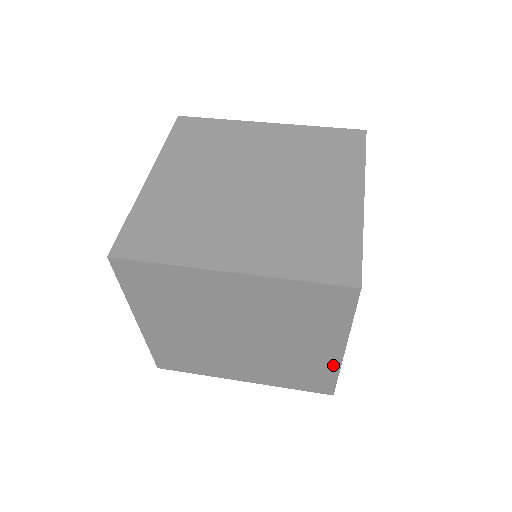
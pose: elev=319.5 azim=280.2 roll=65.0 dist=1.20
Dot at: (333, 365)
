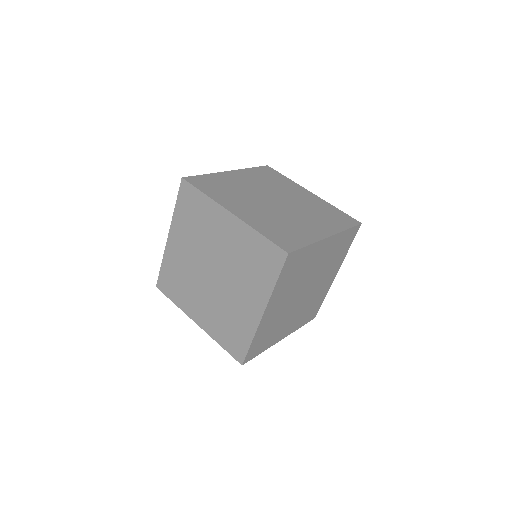
Dot at: (253, 327)
